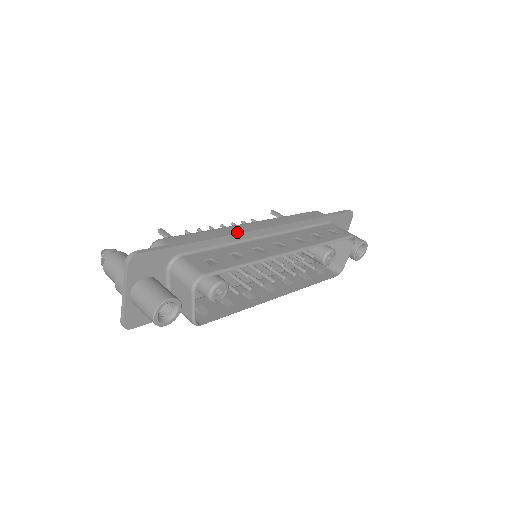
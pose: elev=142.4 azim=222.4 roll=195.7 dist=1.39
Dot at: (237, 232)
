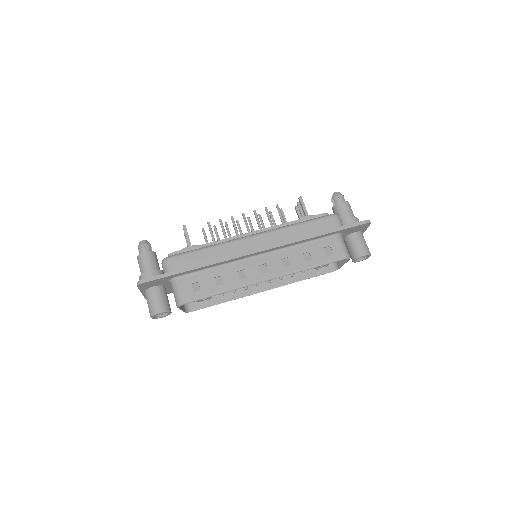
Dot at: (228, 258)
